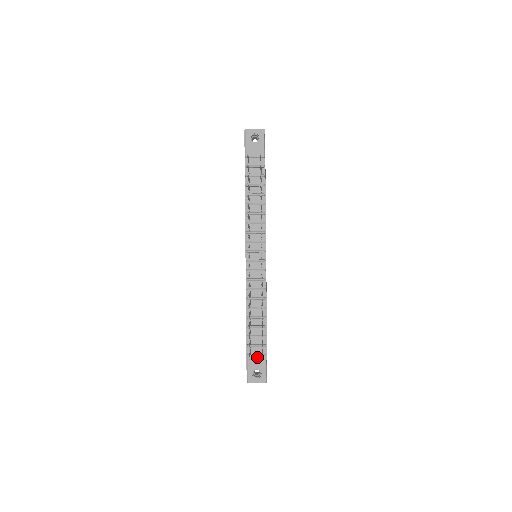
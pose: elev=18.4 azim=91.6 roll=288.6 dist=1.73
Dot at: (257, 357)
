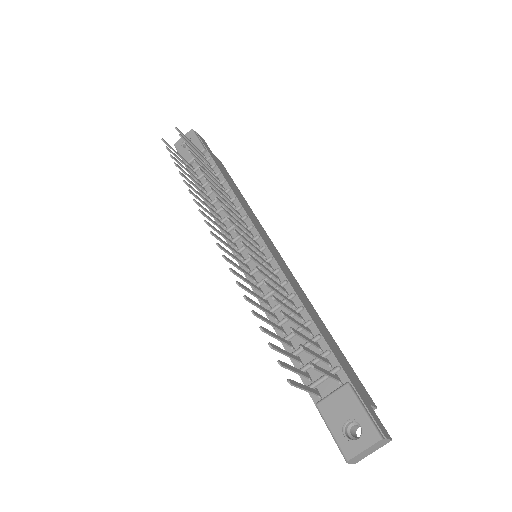
Dot at: (334, 397)
